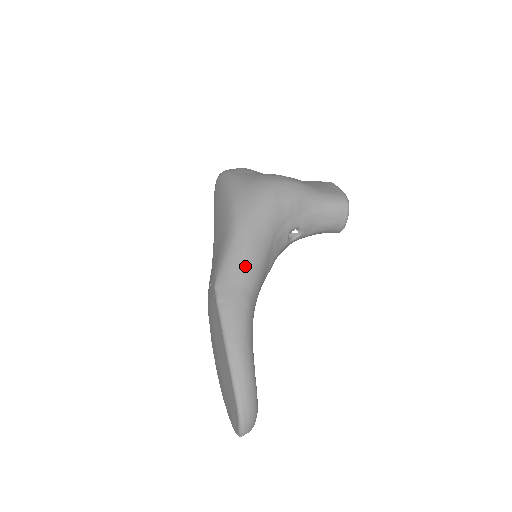
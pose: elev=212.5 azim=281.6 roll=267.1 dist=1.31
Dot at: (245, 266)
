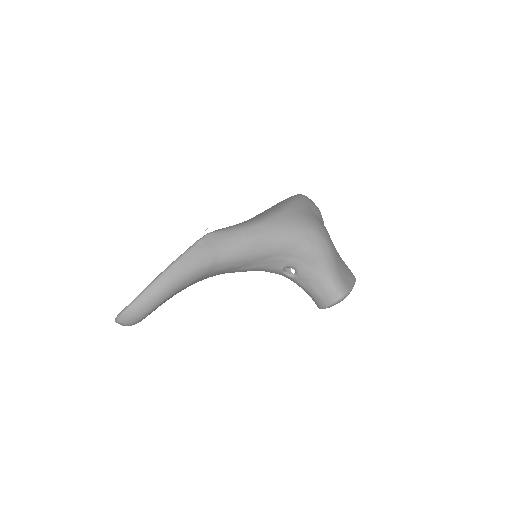
Dot at: (237, 245)
